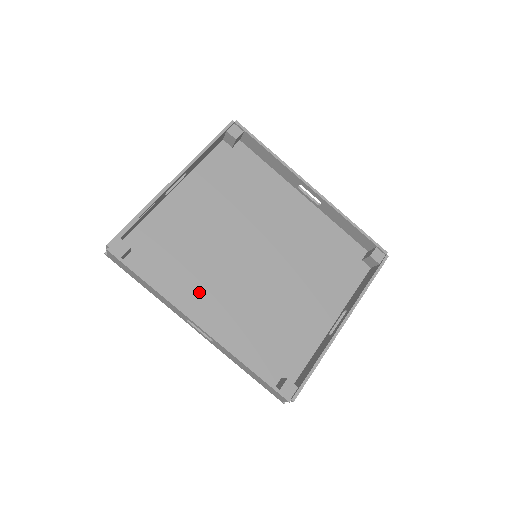
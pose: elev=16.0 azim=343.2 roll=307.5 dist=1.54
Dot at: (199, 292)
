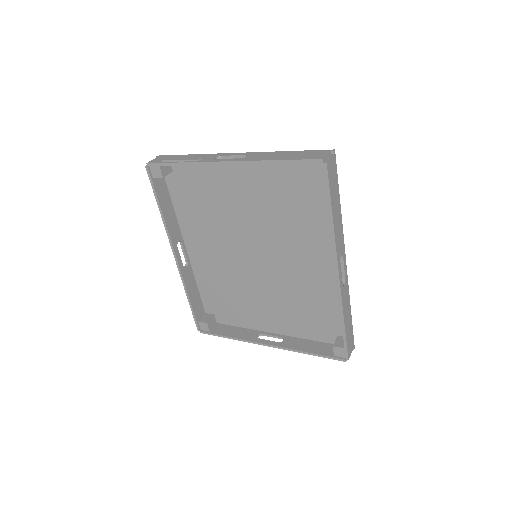
Dot at: (201, 234)
